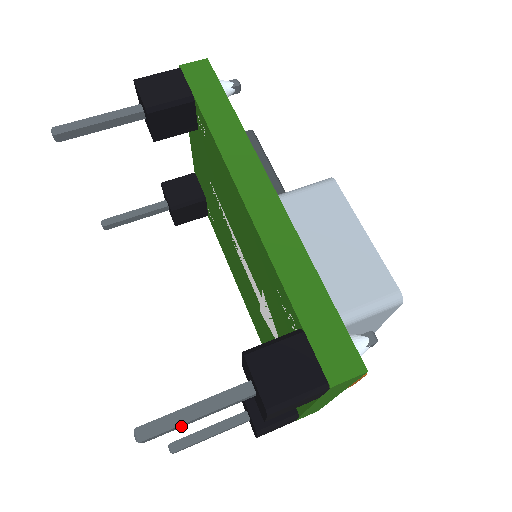
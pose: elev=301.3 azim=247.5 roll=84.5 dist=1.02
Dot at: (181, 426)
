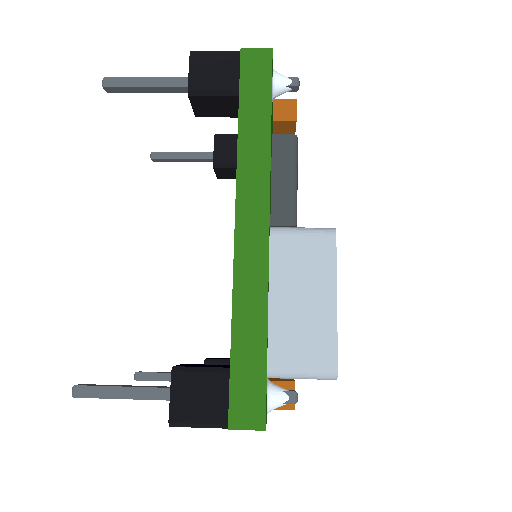
Dot at: (110, 397)
